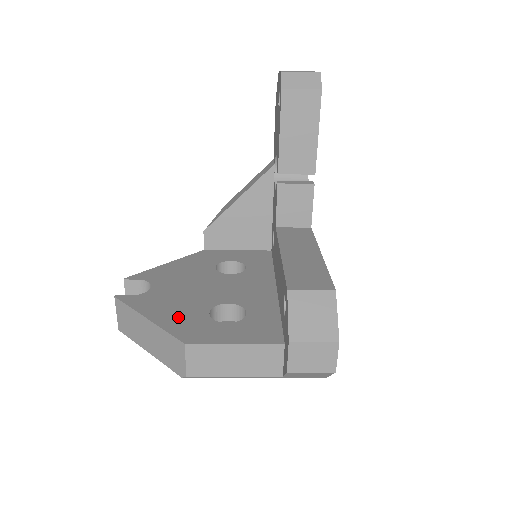
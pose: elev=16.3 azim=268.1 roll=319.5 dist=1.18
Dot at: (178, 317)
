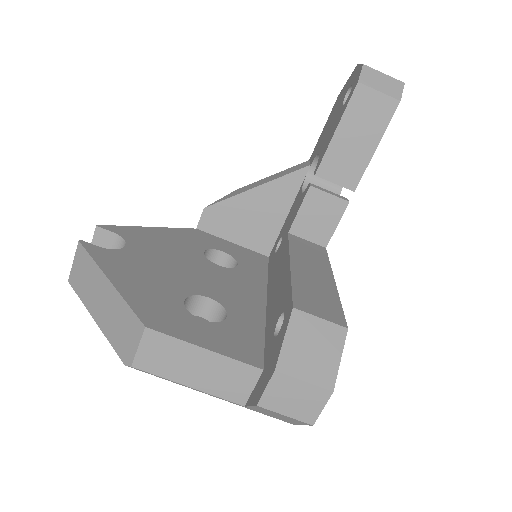
Dot at: (147, 292)
